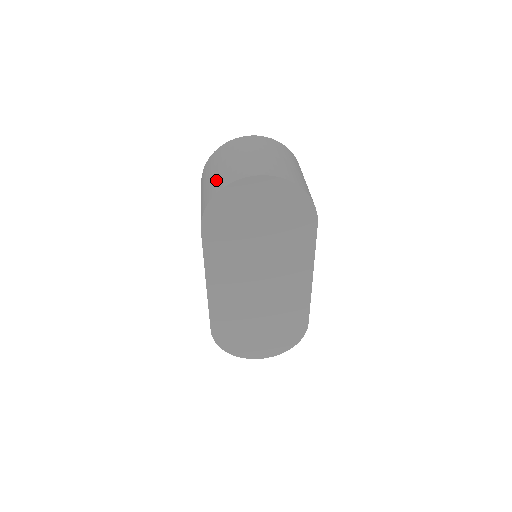
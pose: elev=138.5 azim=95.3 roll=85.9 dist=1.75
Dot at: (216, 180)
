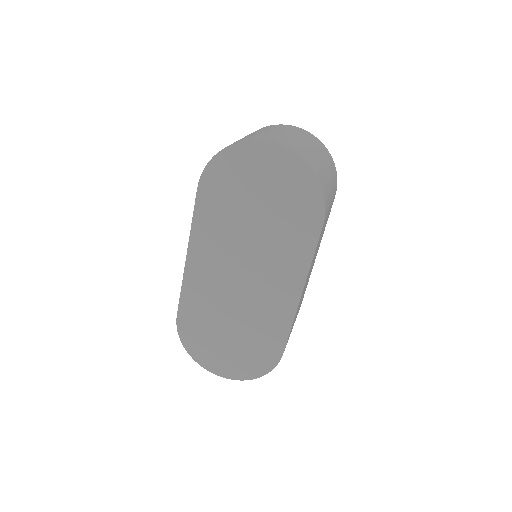
Dot at: occluded
